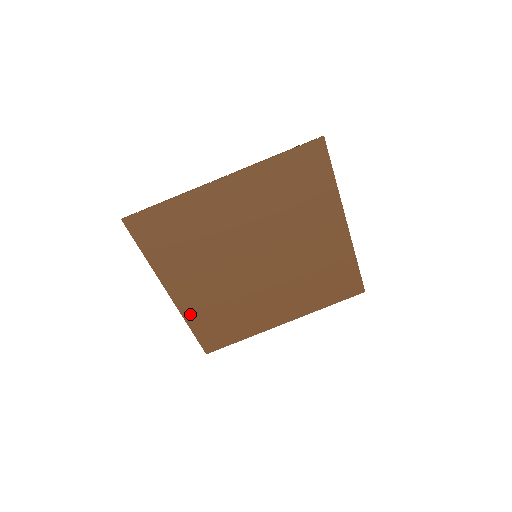
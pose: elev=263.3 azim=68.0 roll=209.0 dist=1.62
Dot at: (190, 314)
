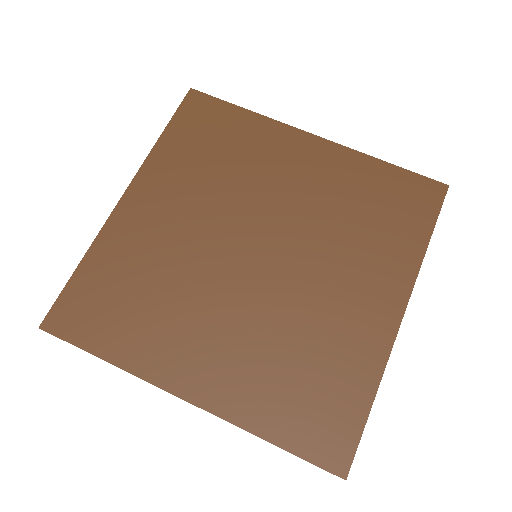
Dot at: (107, 243)
